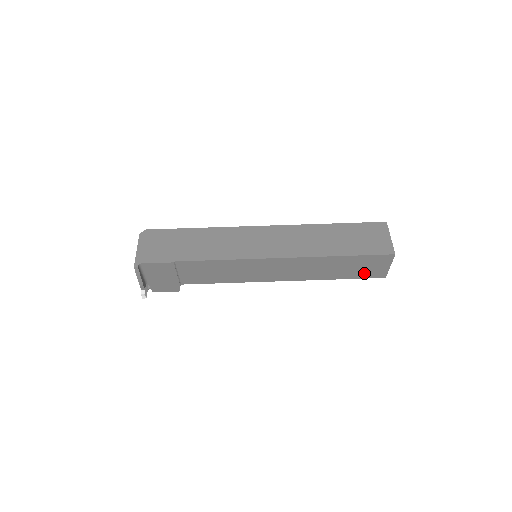
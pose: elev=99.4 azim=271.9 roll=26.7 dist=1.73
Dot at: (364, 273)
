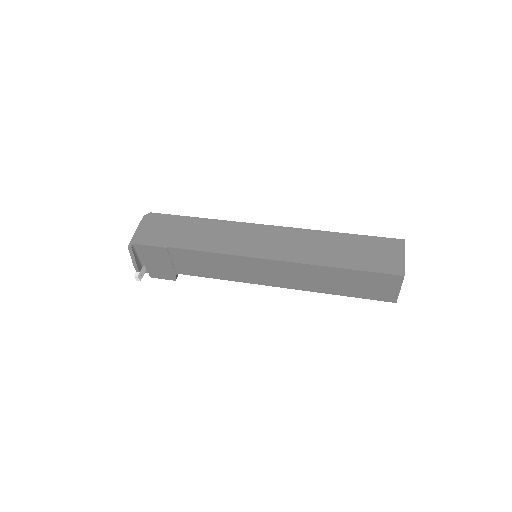
Dot at: (370, 293)
